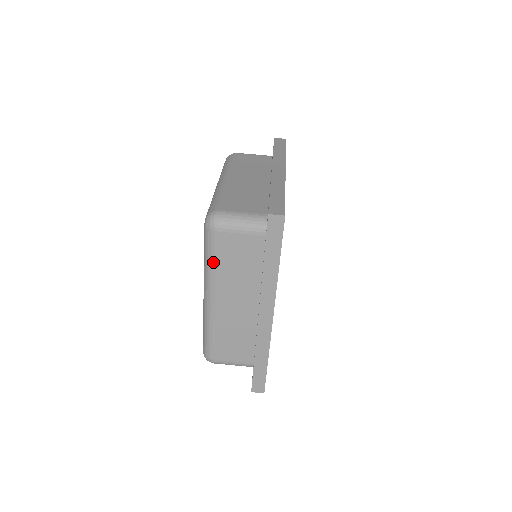
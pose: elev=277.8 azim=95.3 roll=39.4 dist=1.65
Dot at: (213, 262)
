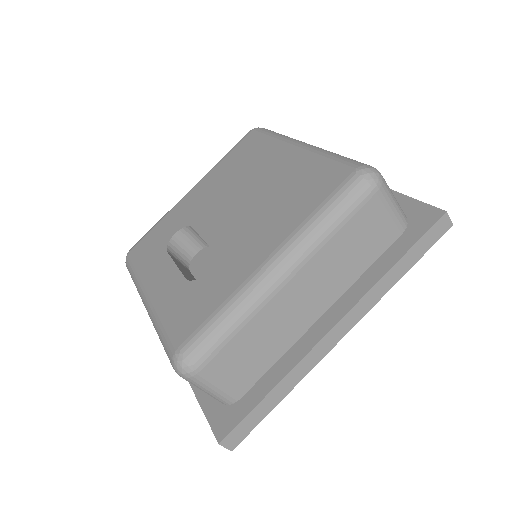
Dot at: occluded
